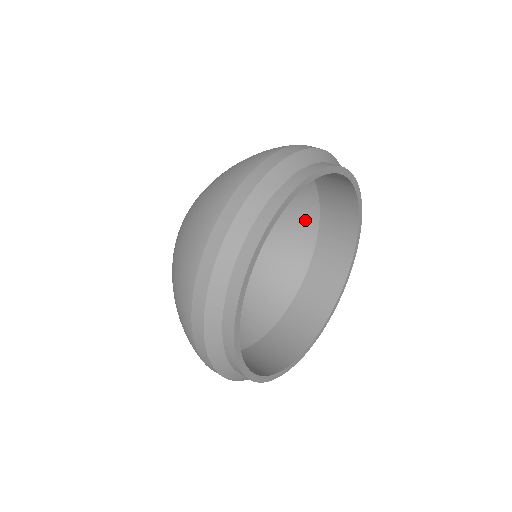
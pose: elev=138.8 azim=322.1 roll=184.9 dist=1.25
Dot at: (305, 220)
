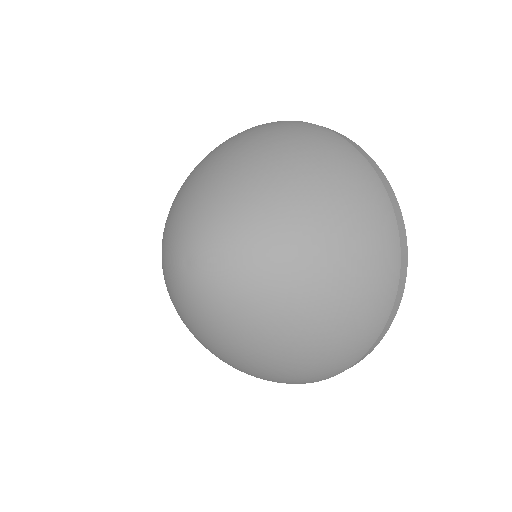
Dot at: occluded
